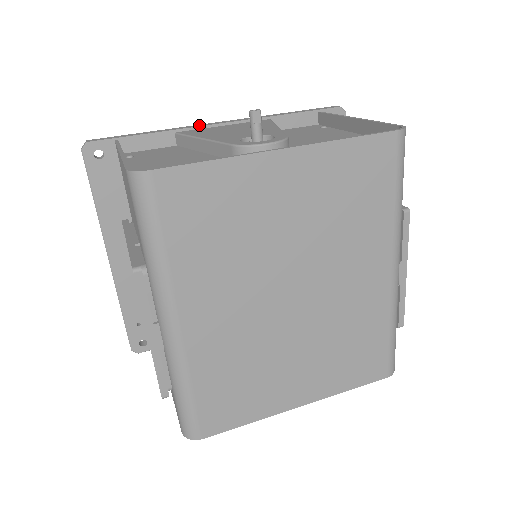
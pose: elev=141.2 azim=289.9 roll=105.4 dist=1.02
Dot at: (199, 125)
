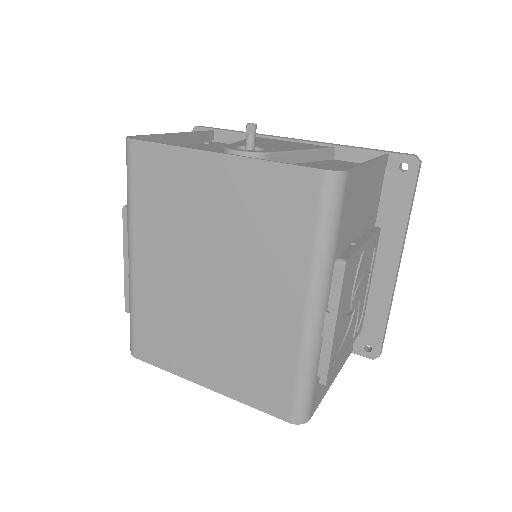
Dot at: (276, 136)
